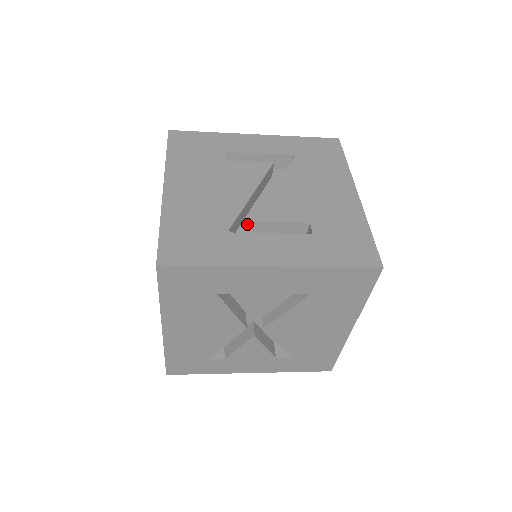
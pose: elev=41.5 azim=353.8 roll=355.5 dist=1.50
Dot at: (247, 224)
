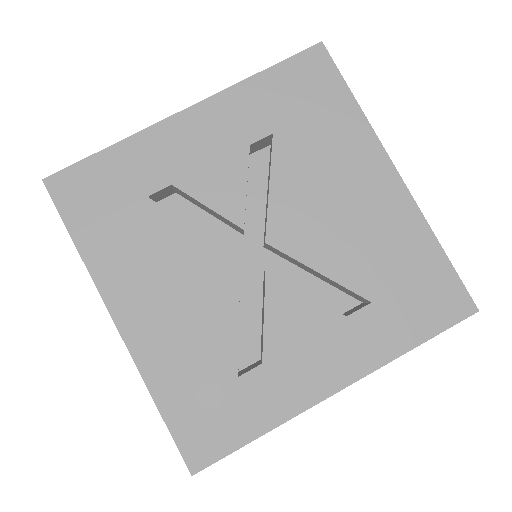
Dot at: occluded
